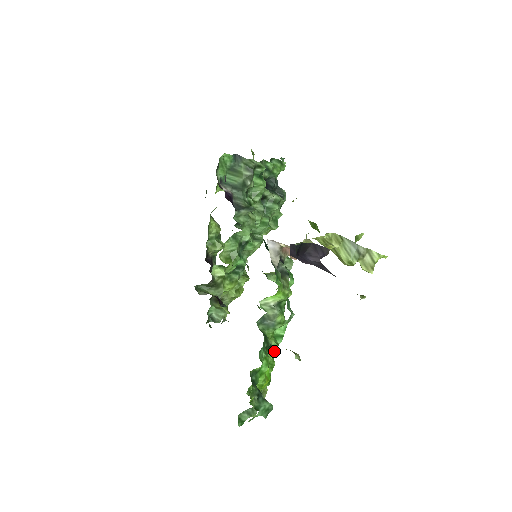
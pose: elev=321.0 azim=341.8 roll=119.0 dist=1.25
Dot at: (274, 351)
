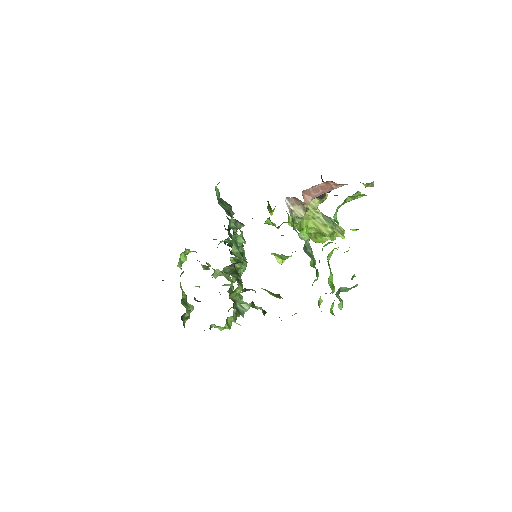
Dot at: occluded
